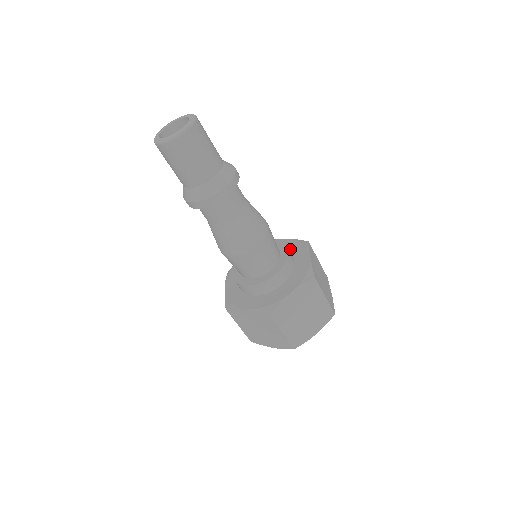
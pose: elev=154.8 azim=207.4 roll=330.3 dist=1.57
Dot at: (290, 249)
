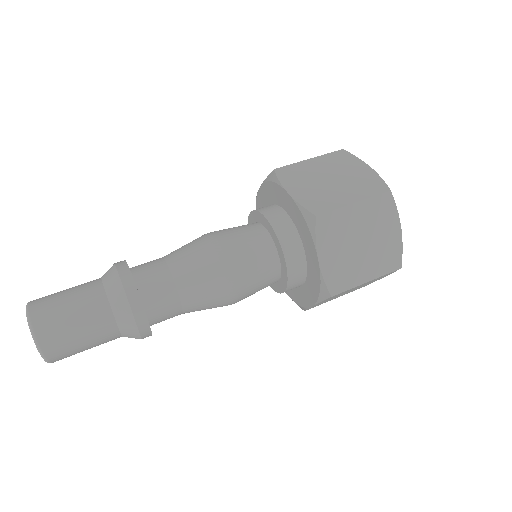
Dot at: (297, 225)
